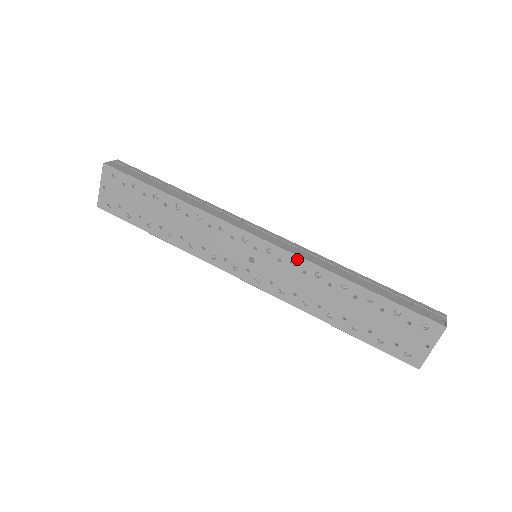
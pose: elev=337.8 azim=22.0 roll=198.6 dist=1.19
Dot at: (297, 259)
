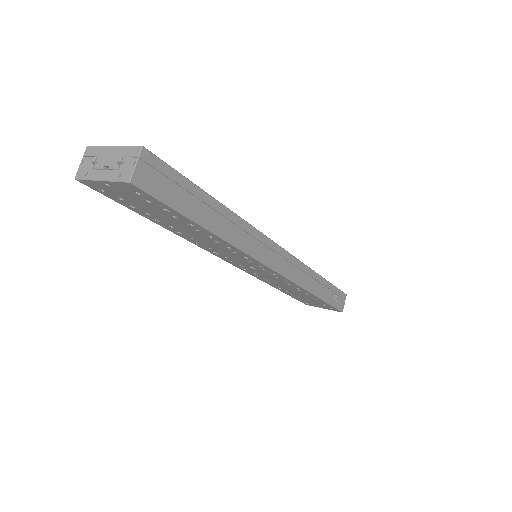
Dot at: (292, 283)
